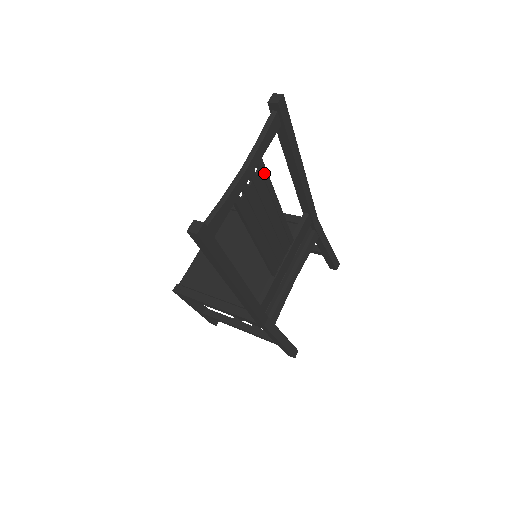
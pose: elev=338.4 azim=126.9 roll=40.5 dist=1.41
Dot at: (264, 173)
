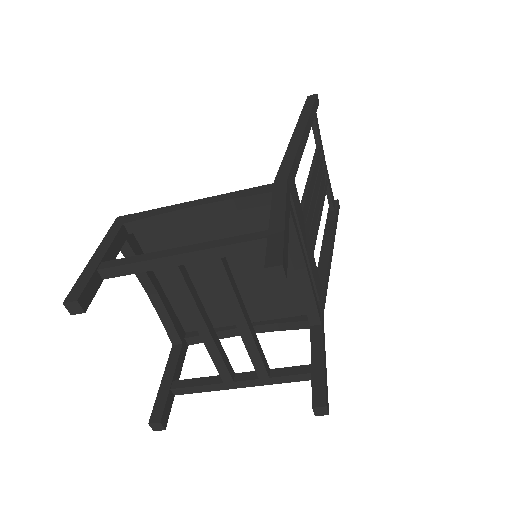
Dot at: (325, 188)
